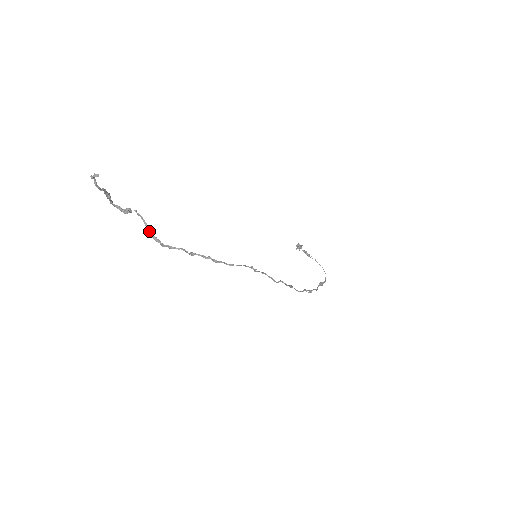
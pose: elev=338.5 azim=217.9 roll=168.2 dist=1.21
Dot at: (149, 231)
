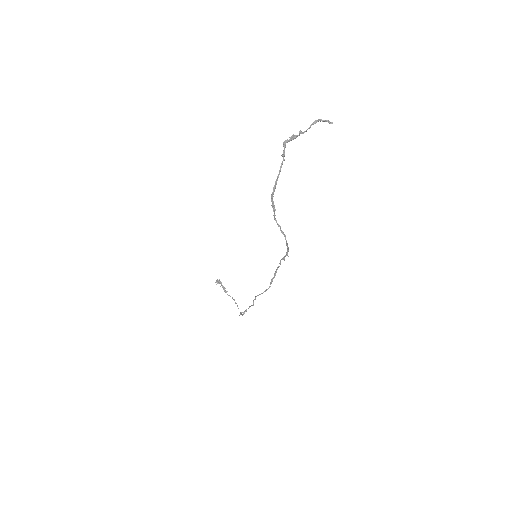
Dot at: (277, 178)
